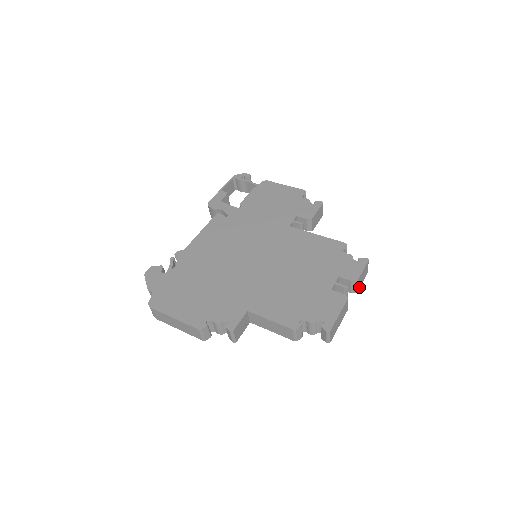
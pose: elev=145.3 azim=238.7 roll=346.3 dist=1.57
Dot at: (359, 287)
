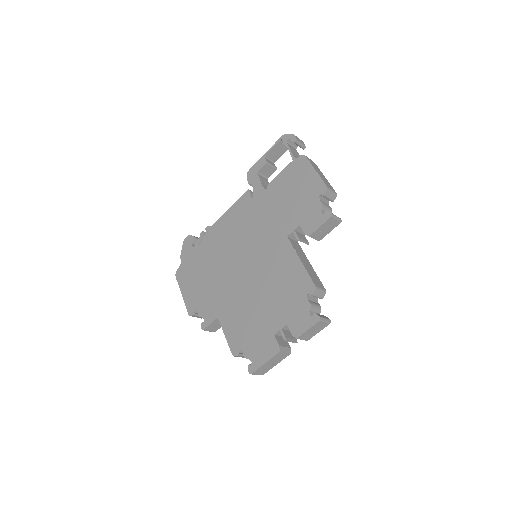
Dot at: (312, 336)
